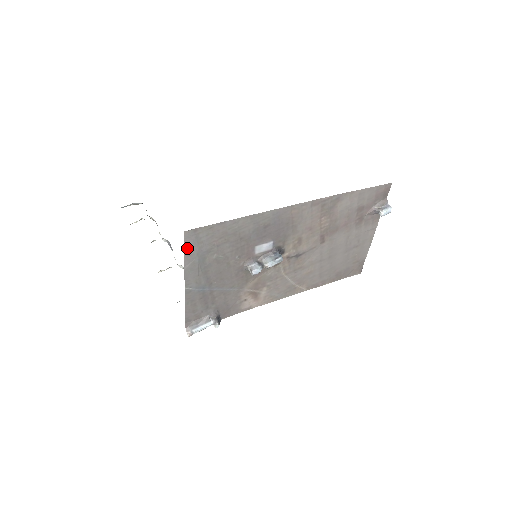
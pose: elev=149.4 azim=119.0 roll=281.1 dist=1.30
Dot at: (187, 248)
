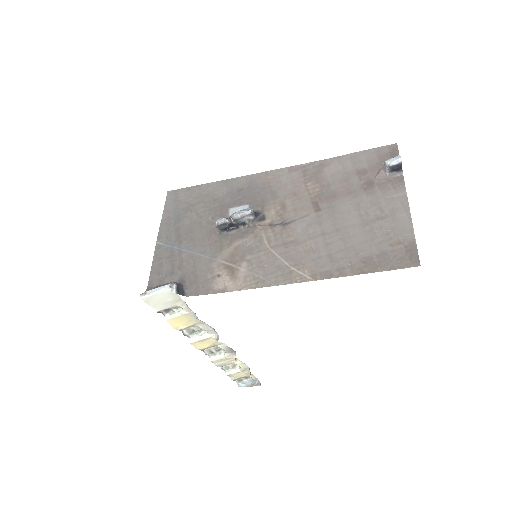
Dot at: (167, 205)
